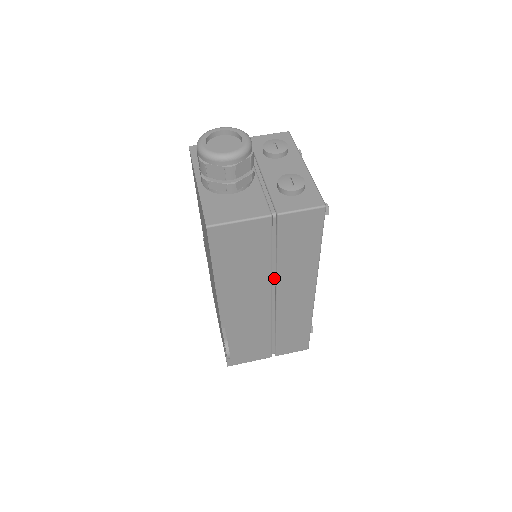
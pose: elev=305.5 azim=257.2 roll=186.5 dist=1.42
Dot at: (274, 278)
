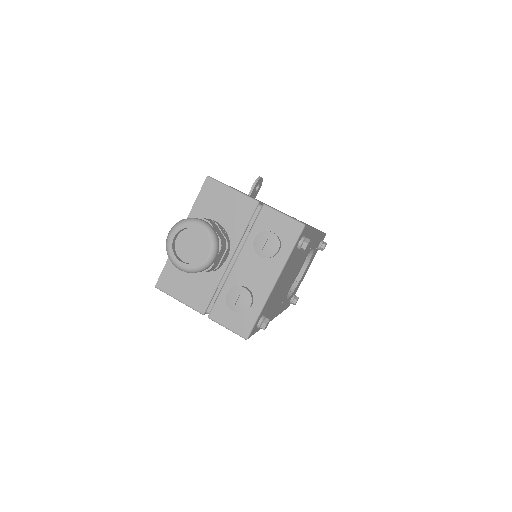
Dot at: occluded
